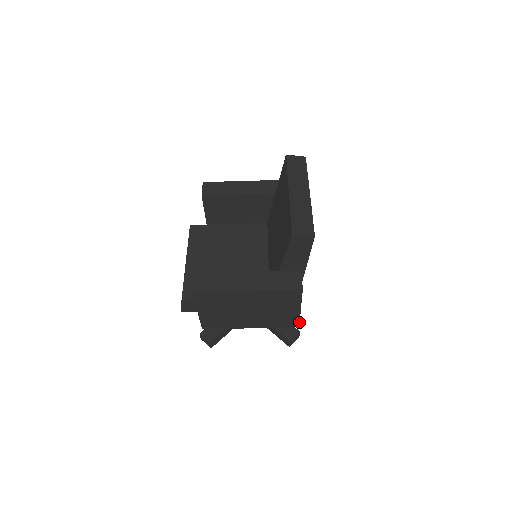
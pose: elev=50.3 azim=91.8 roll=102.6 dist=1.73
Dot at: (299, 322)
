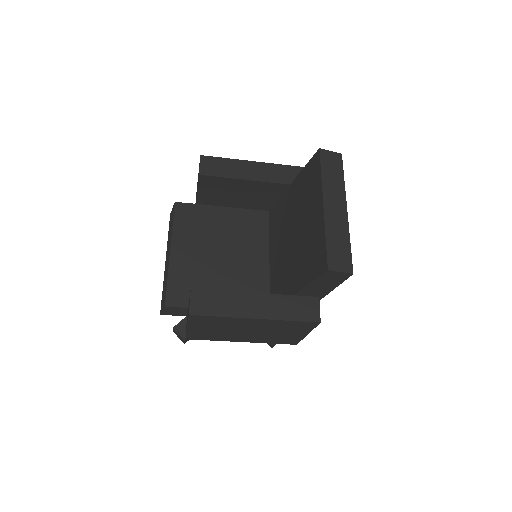
Dot at: occluded
